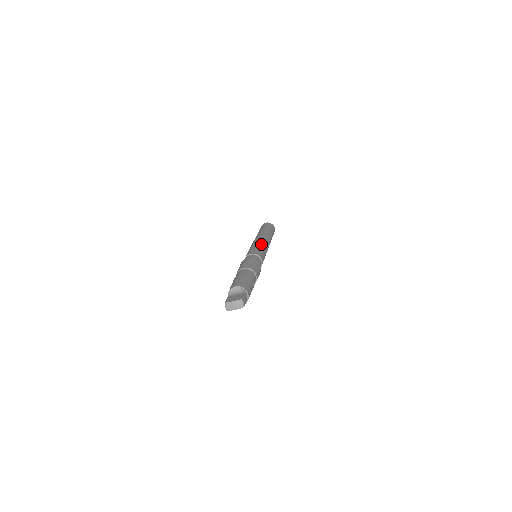
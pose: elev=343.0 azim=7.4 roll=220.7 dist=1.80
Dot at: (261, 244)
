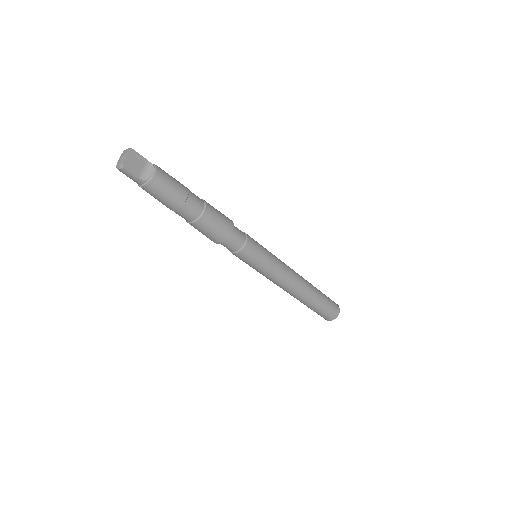
Dot at: occluded
